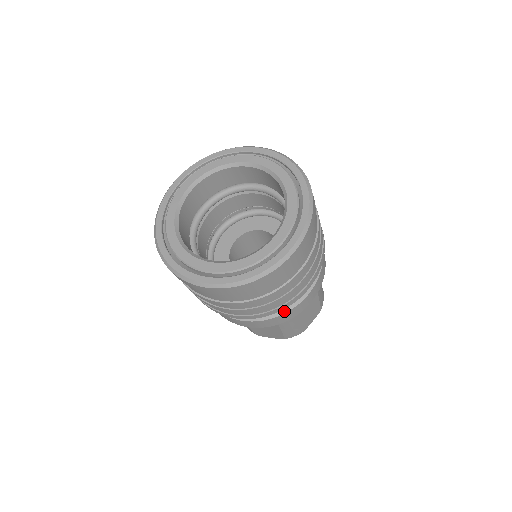
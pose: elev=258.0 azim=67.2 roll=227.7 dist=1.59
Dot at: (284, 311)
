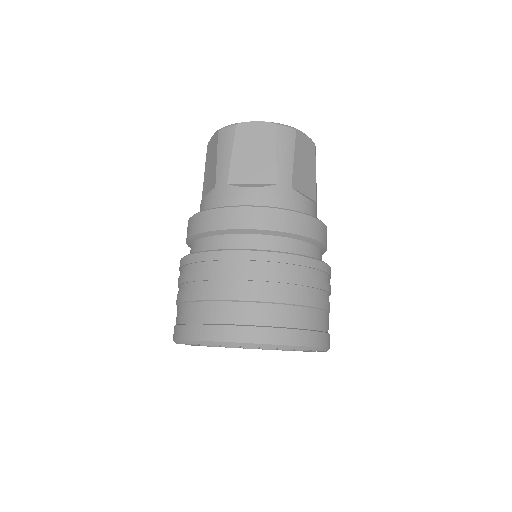
Dot at: occluded
